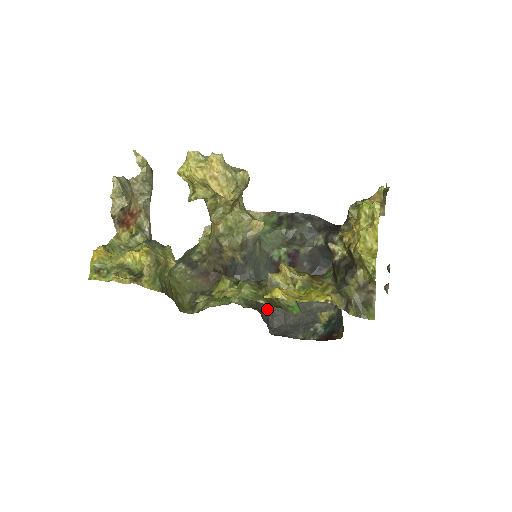
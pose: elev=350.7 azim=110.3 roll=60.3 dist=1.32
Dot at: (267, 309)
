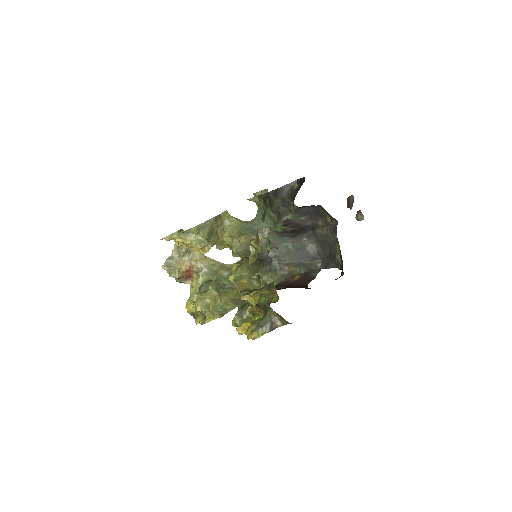
Dot at: (308, 252)
